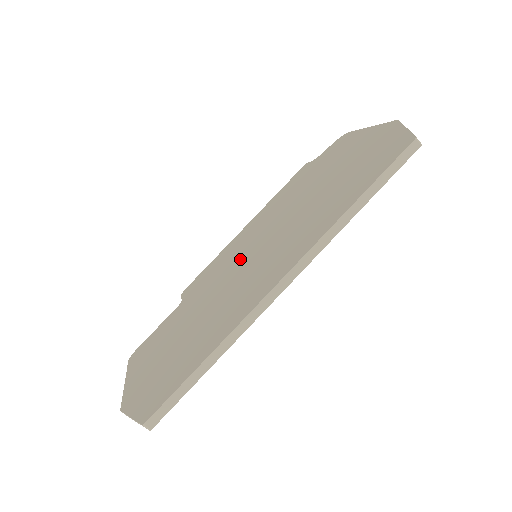
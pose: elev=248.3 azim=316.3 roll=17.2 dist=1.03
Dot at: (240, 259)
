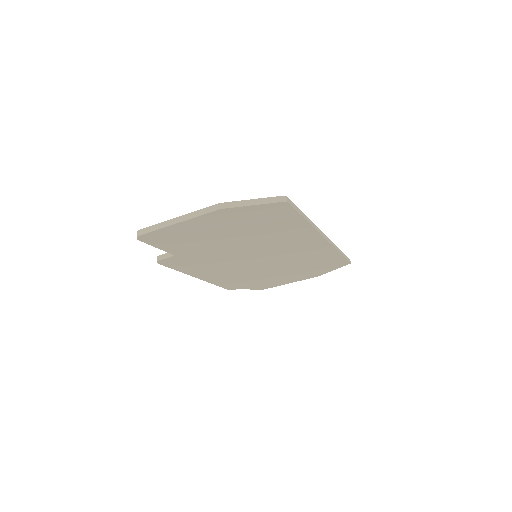
Dot at: occluded
